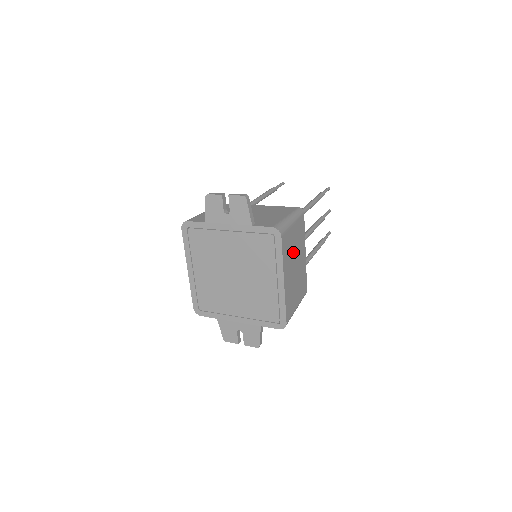
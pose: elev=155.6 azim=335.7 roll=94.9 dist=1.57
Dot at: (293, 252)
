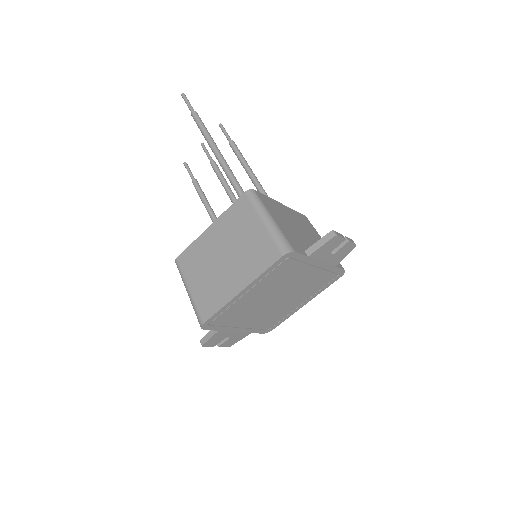
Dot at: occluded
